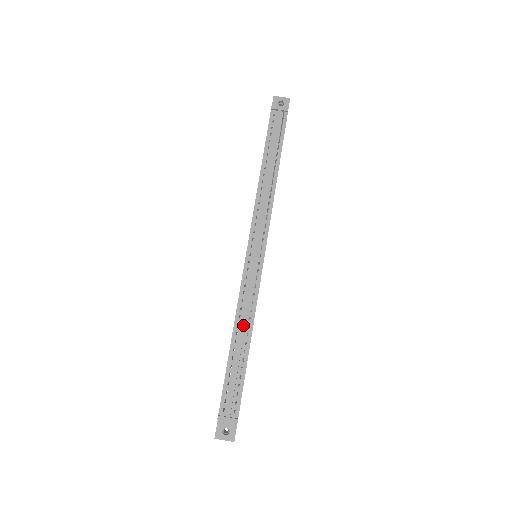
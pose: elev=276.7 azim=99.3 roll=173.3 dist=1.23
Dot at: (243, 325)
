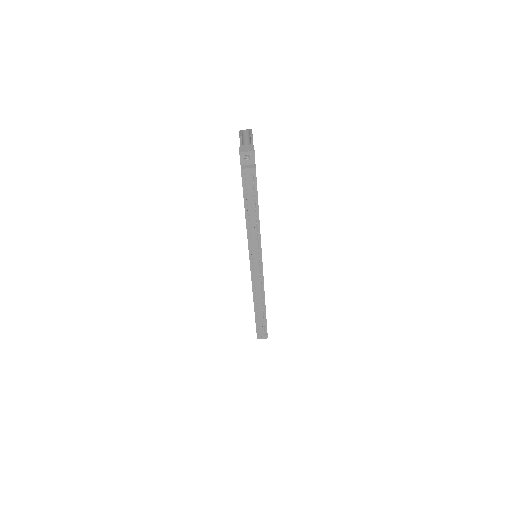
Dot at: (259, 301)
